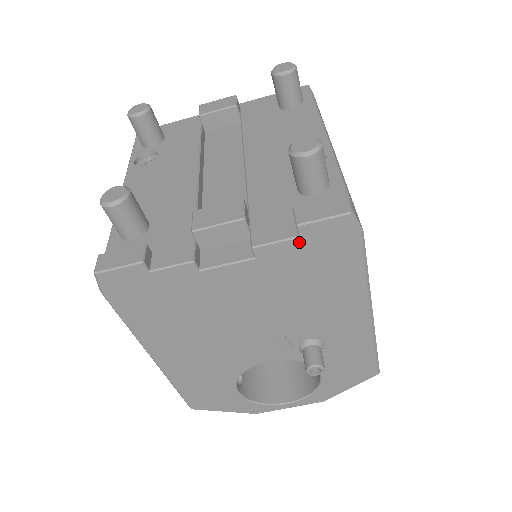
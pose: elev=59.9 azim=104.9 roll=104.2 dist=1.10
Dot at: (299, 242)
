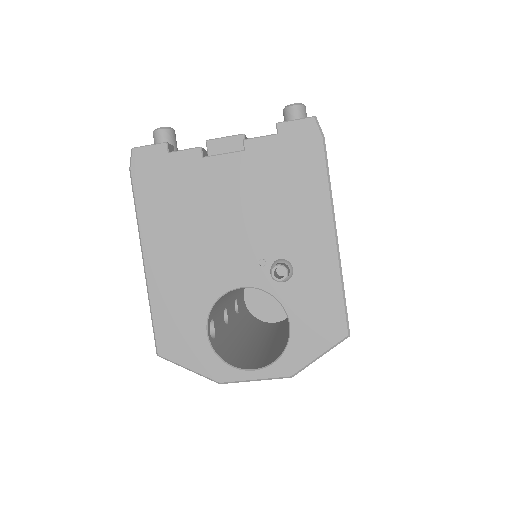
Dot at: (277, 139)
